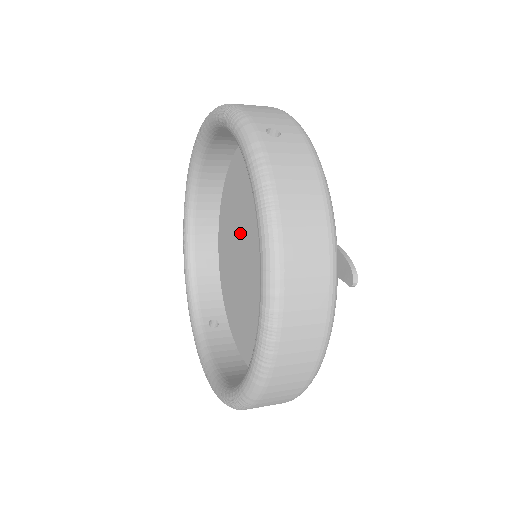
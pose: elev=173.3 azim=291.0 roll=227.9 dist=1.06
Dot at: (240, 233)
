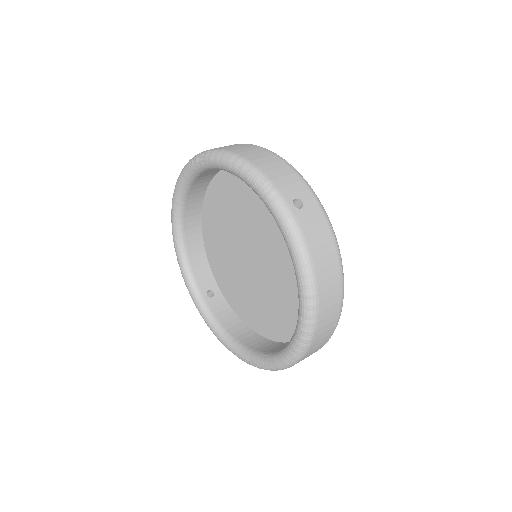
Dot at: (236, 234)
